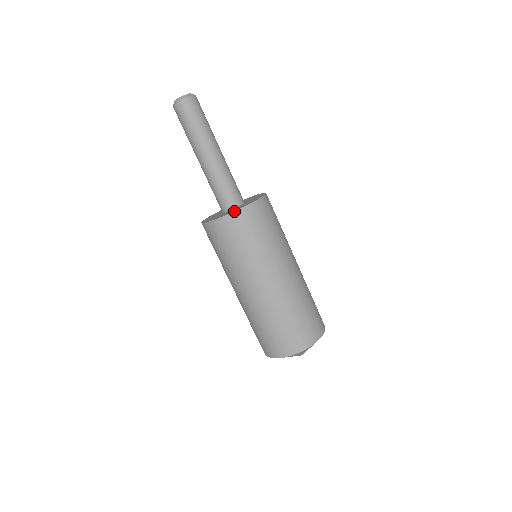
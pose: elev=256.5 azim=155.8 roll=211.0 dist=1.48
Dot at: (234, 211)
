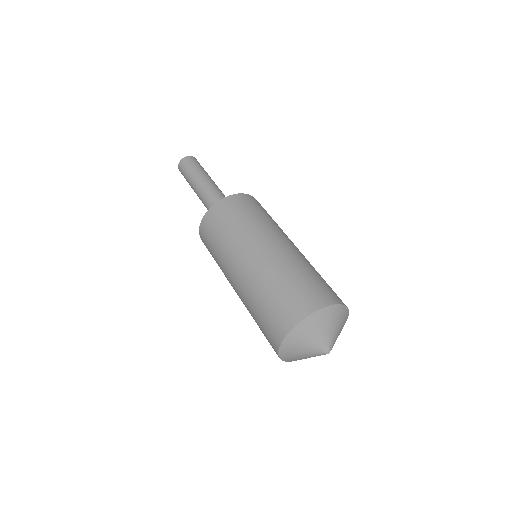
Dot at: (240, 193)
